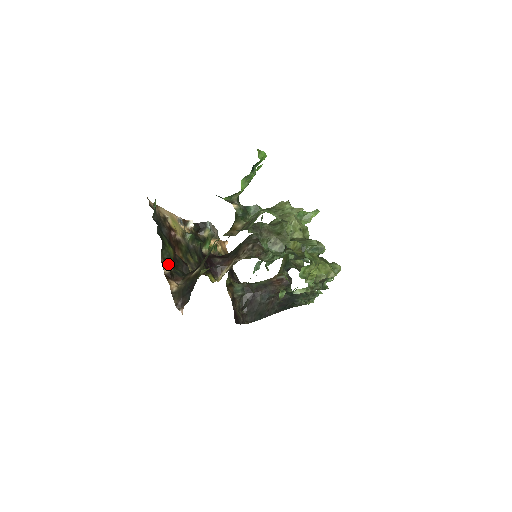
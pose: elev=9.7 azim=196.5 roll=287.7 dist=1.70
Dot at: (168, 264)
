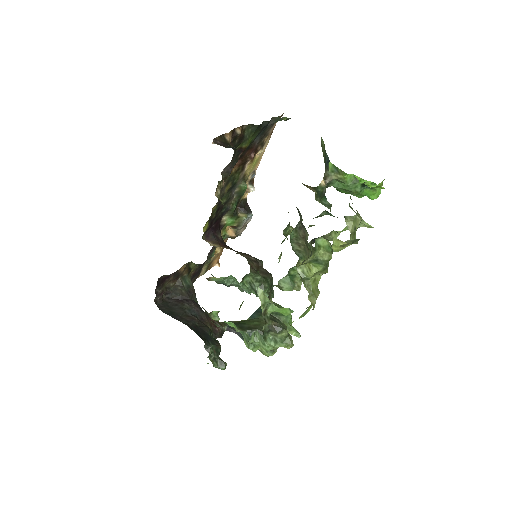
Dot at: (240, 136)
